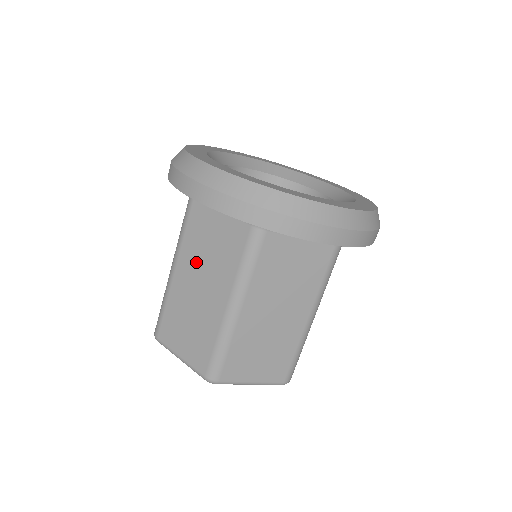
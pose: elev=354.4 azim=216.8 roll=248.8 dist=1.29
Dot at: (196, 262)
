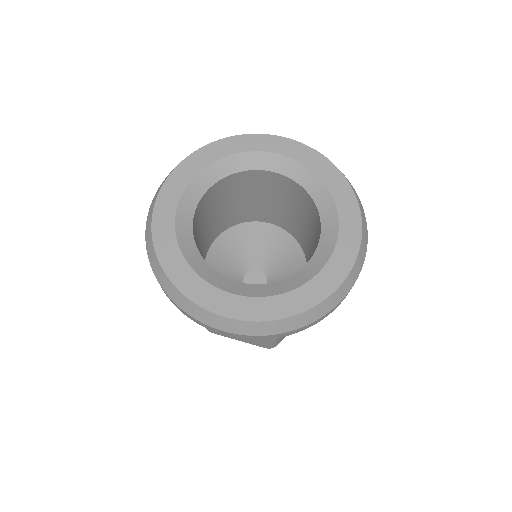
Dot at: occluded
